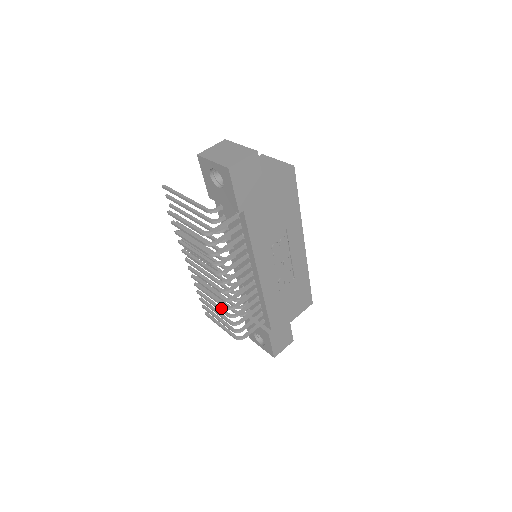
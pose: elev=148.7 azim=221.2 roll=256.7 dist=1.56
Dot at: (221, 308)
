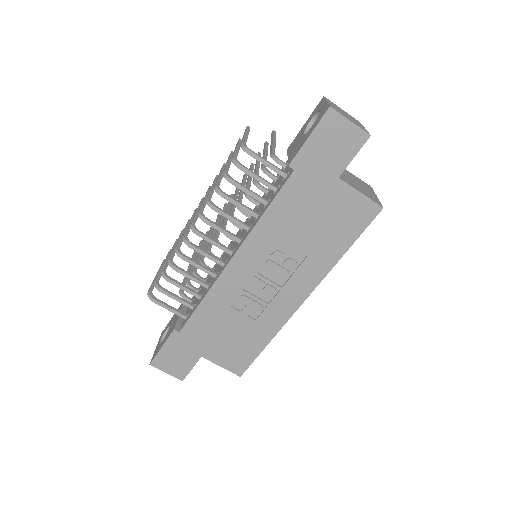
Dot at: occluded
